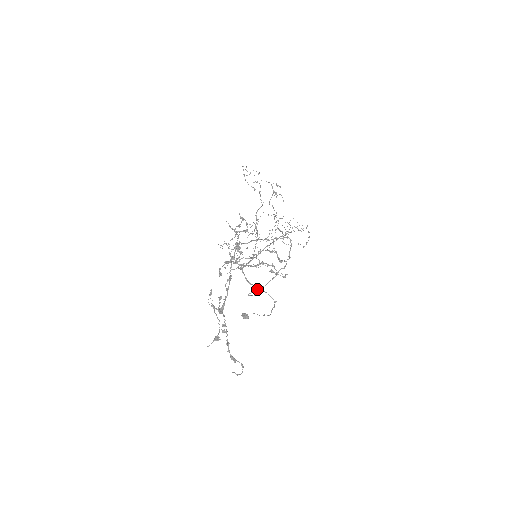
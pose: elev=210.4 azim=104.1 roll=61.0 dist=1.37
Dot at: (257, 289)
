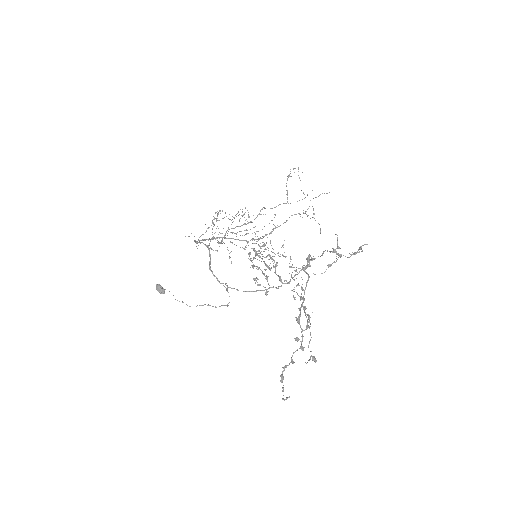
Dot at: occluded
